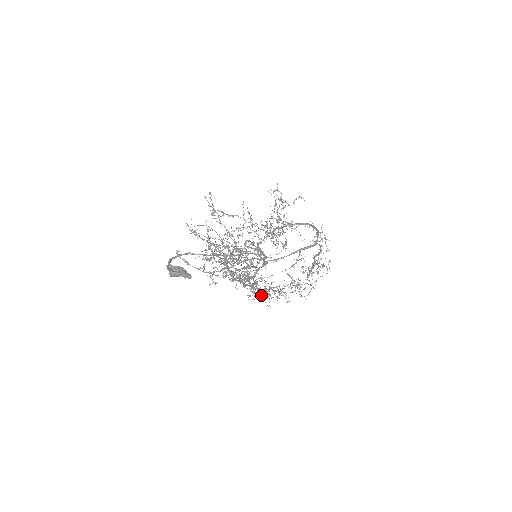
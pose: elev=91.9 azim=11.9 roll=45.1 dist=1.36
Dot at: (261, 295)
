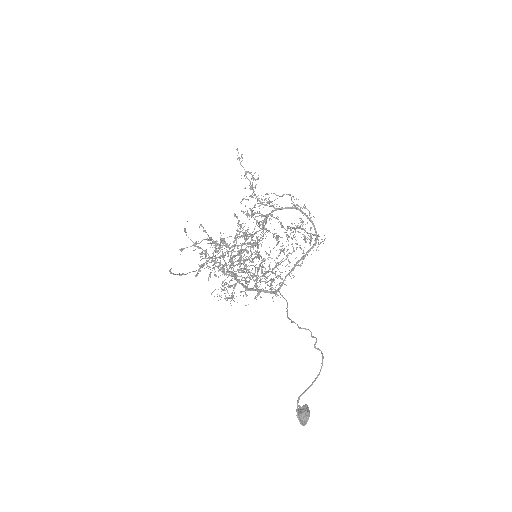
Dot at: occluded
